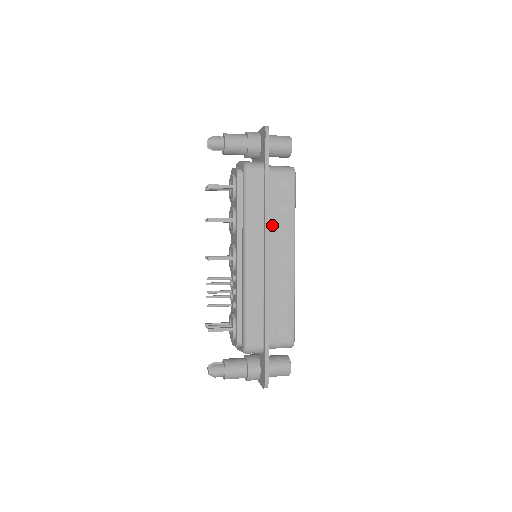
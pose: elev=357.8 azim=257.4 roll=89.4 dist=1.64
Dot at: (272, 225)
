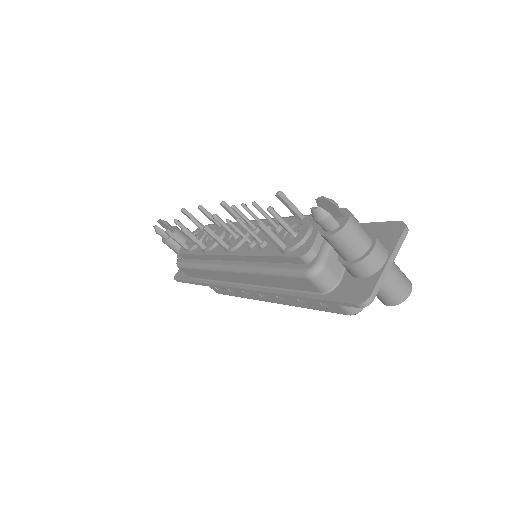
Dot at: occluded
